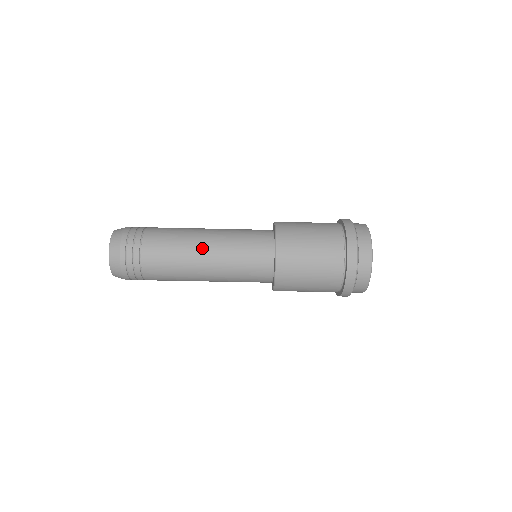
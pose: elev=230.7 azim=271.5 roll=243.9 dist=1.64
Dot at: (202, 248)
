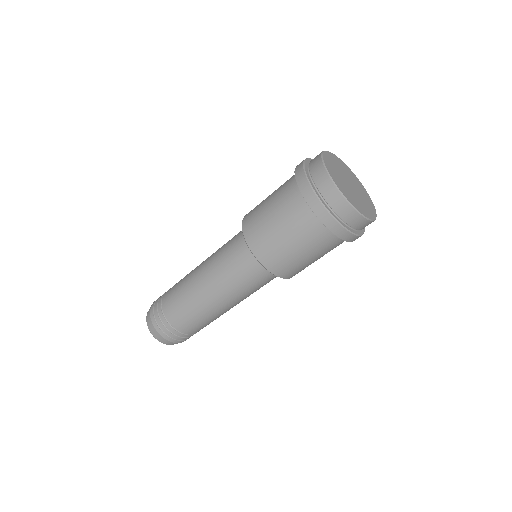
Dot at: (215, 303)
